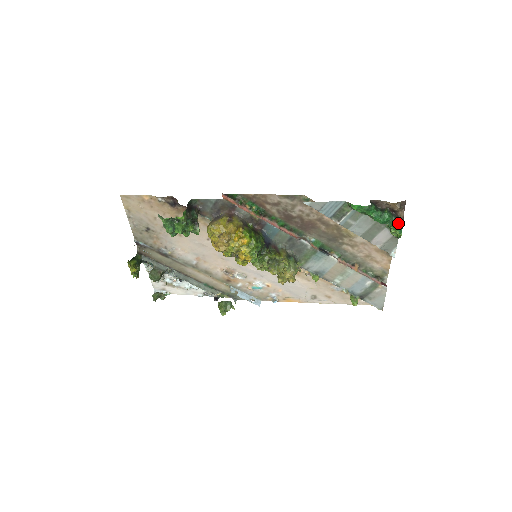
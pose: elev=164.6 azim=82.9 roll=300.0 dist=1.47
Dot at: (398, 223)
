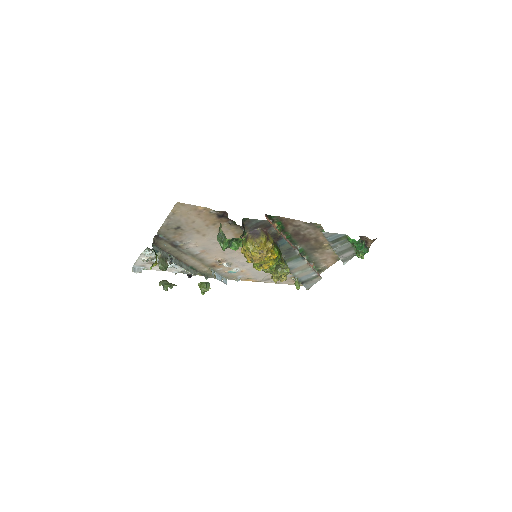
Dot at: (367, 251)
